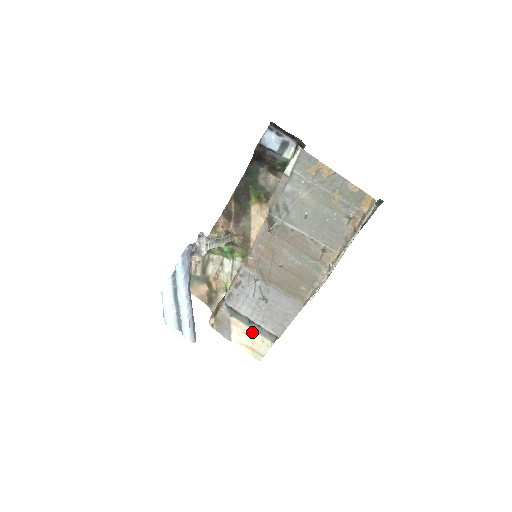
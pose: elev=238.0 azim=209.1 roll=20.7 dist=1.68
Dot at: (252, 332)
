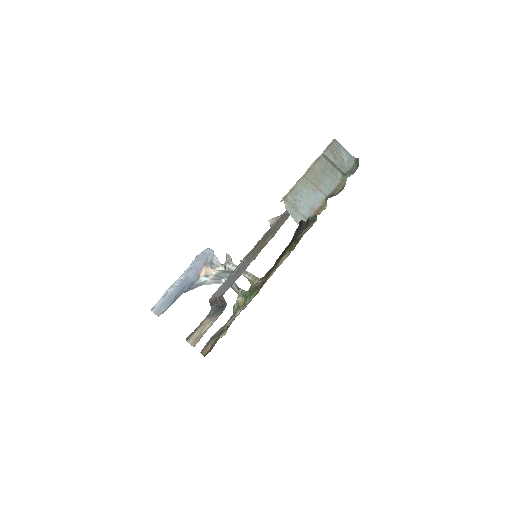
Dot at: occluded
